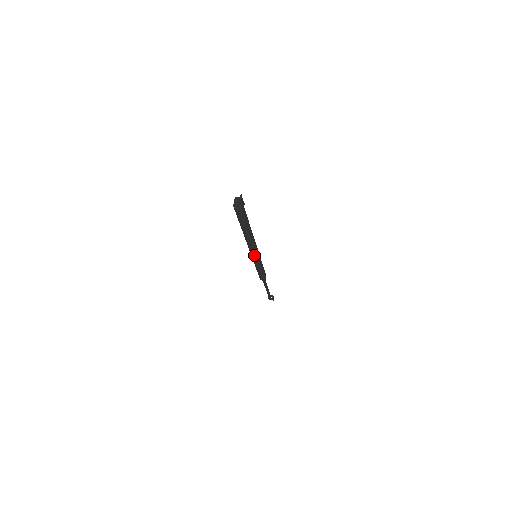
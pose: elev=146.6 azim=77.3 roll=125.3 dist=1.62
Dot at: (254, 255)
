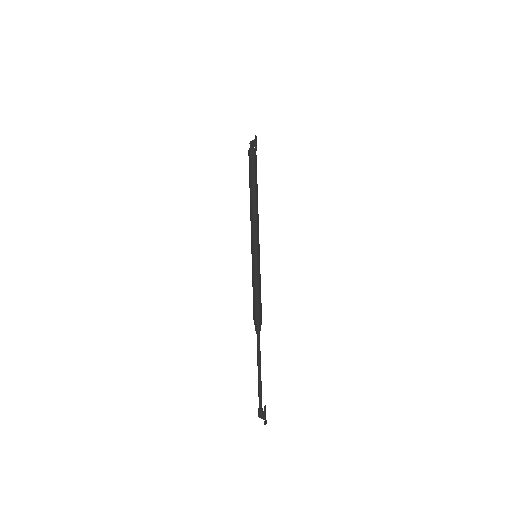
Dot at: (254, 244)
